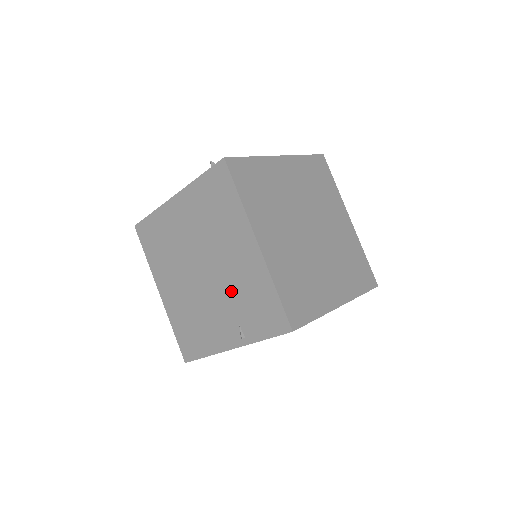
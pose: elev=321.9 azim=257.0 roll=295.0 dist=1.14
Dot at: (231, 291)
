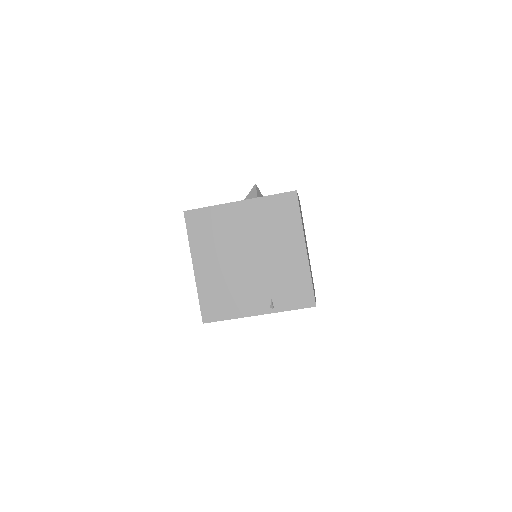
Dot at: (272, 275)
